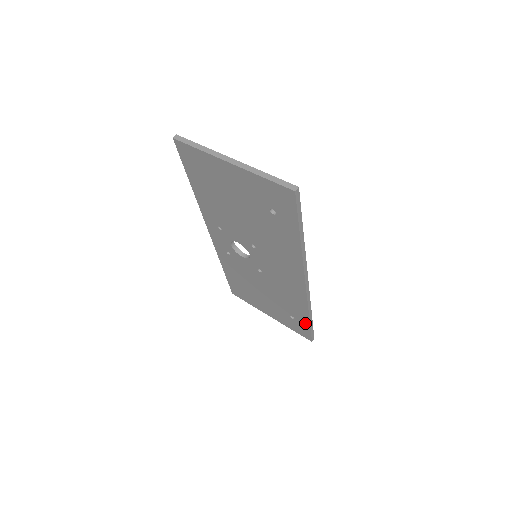
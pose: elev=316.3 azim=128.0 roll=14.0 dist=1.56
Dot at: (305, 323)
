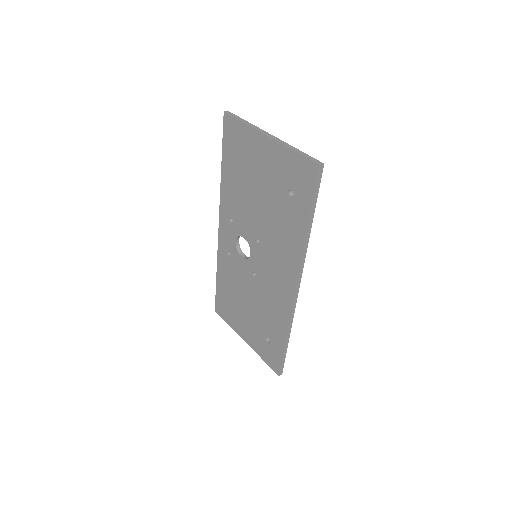
Dot at: (279, 347)
